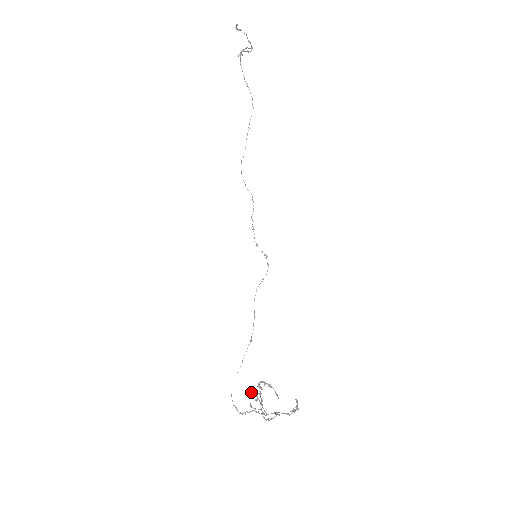
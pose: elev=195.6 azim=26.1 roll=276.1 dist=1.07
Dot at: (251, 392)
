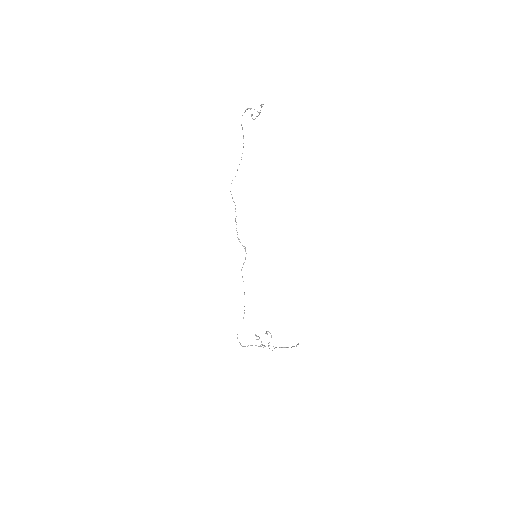
Dot at: (256, 336)
